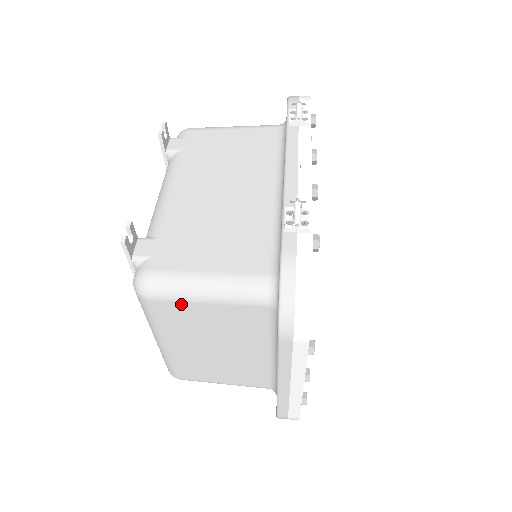
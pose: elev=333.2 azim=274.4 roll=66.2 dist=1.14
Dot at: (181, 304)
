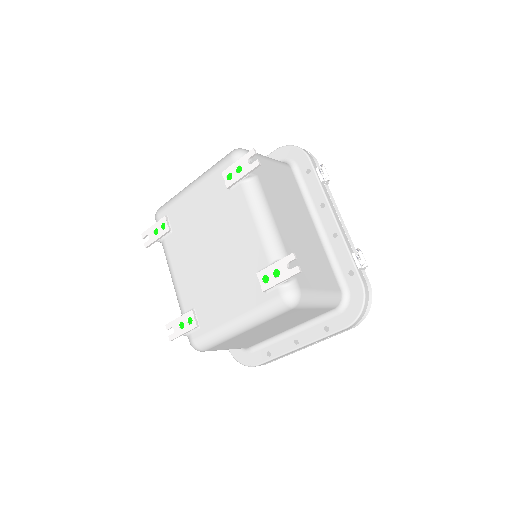
Dot at: (303, 310)
